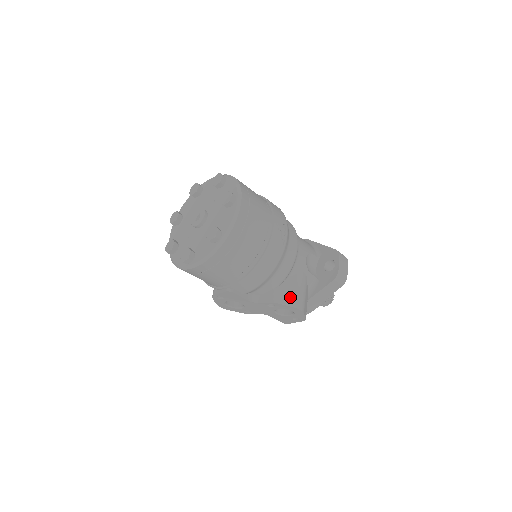
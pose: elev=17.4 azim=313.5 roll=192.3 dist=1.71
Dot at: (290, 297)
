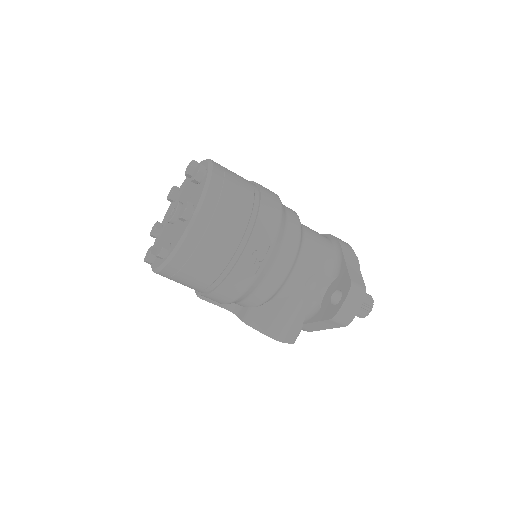
Dot at: (267, 323)
